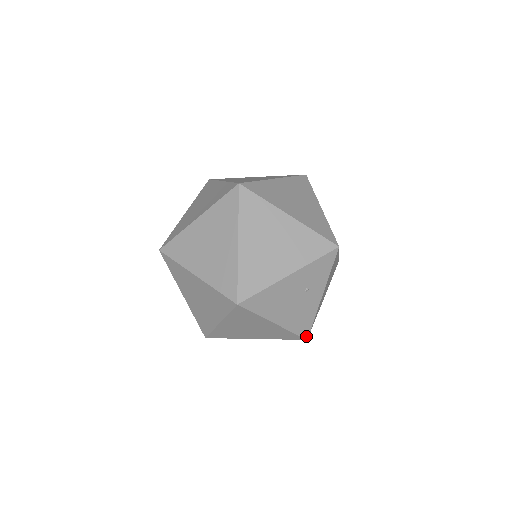
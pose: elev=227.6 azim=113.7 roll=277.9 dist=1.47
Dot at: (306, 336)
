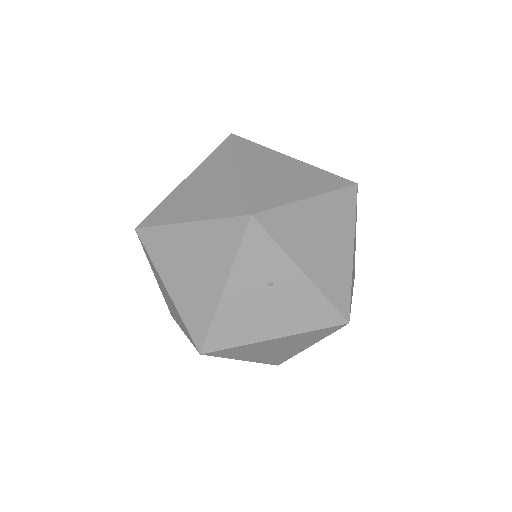
Dot at: (341, 321)
